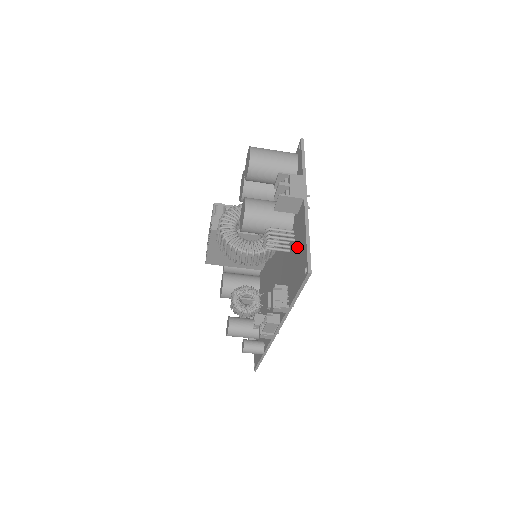
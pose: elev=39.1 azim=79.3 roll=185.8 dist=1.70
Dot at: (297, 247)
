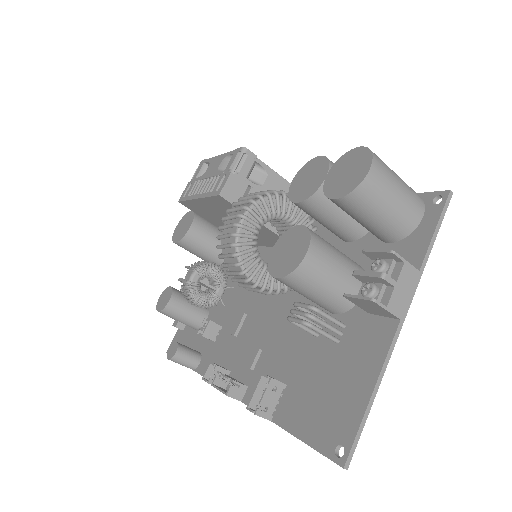
Dot at: (339, 369)
